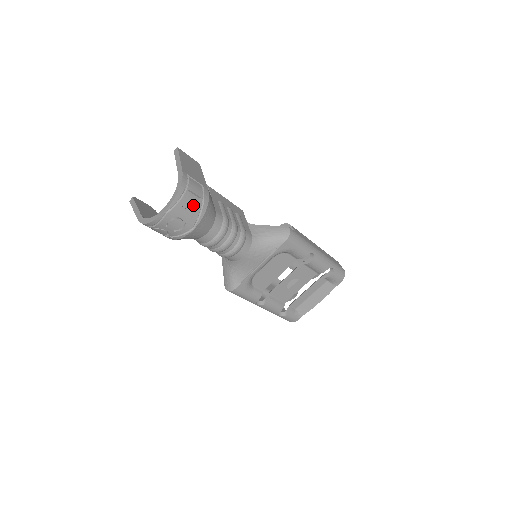
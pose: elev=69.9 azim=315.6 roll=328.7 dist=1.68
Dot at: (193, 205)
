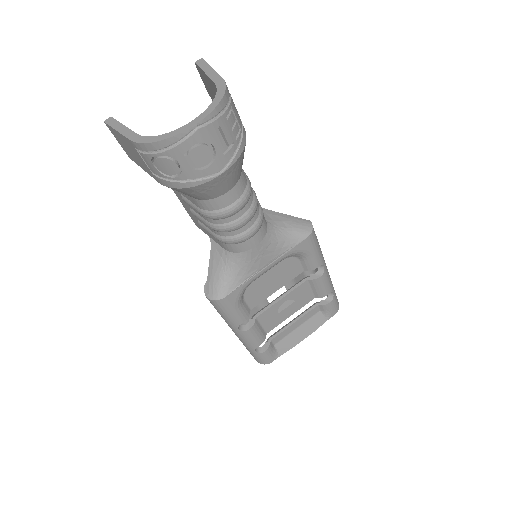
Dot at: (232, 133)
